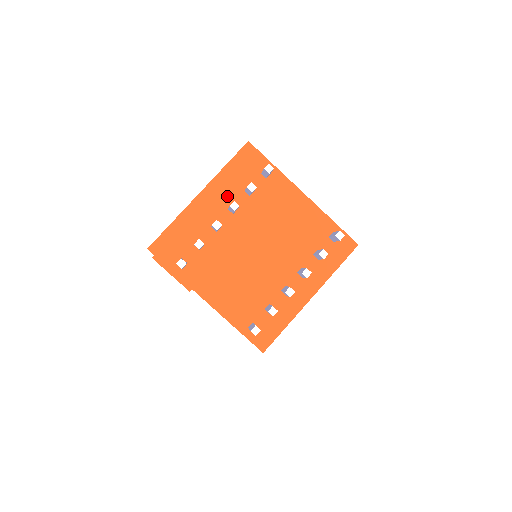
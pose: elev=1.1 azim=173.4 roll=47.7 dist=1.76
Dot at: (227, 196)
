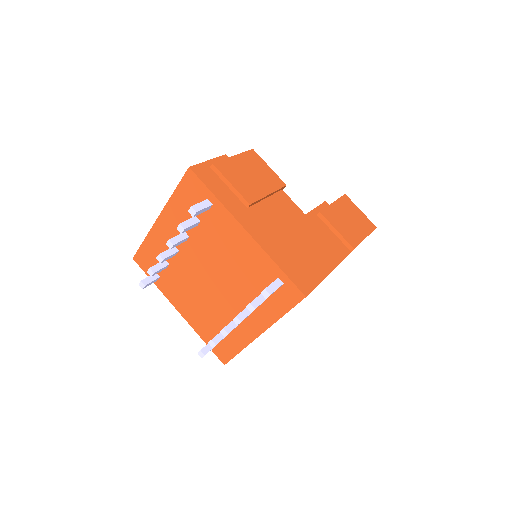
Dot at: (179, 223)
